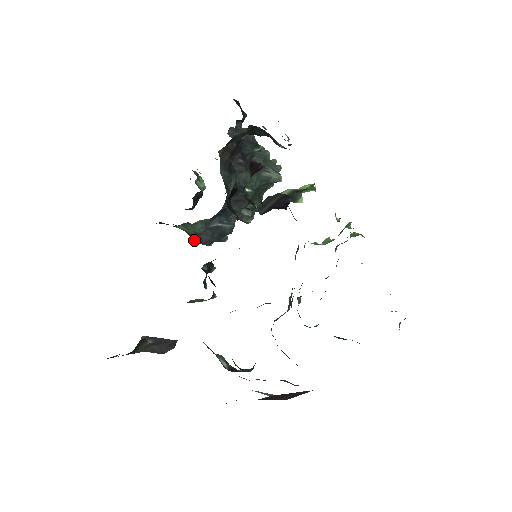
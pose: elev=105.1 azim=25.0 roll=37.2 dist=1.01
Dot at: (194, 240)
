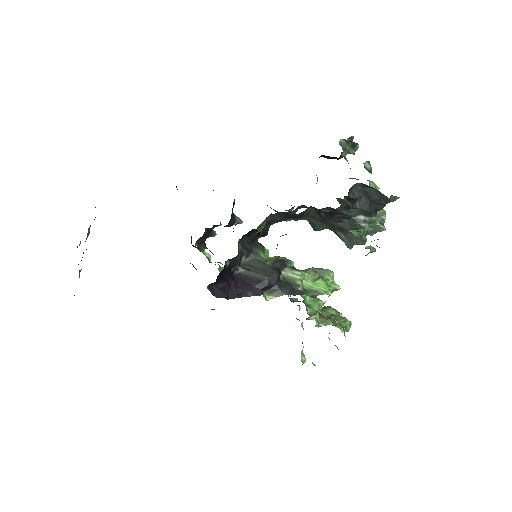
Dot at: occluded
